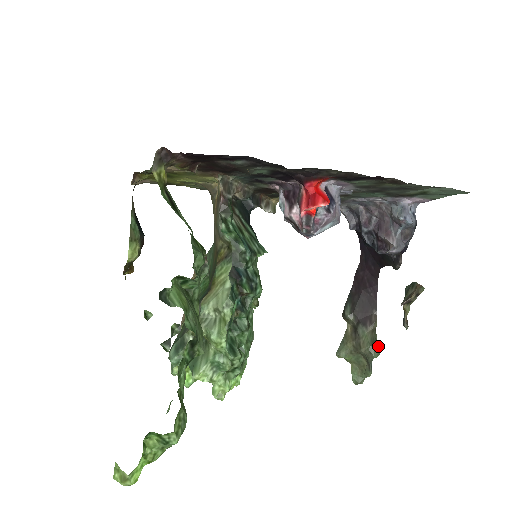
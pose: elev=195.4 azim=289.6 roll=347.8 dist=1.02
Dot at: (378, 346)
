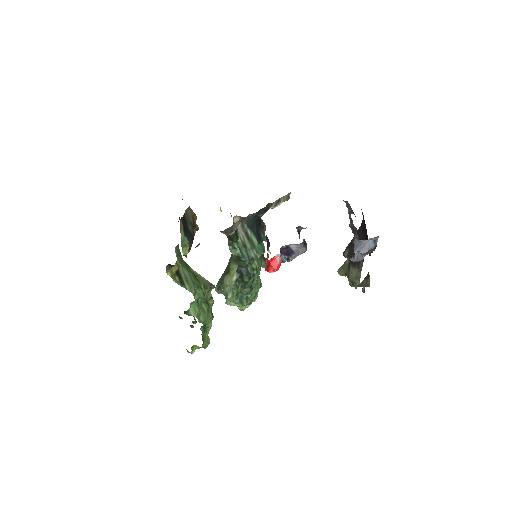
Dot at: (359, 281)
